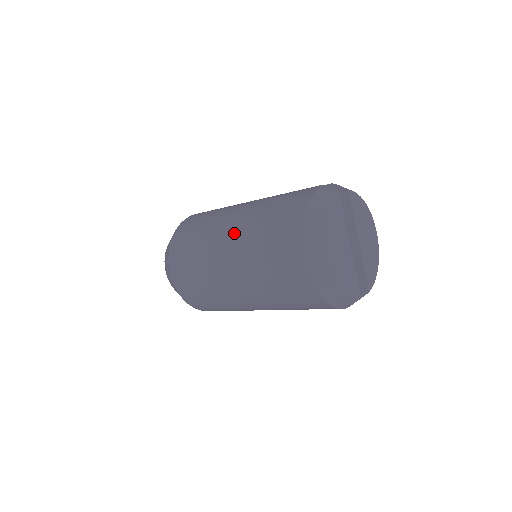
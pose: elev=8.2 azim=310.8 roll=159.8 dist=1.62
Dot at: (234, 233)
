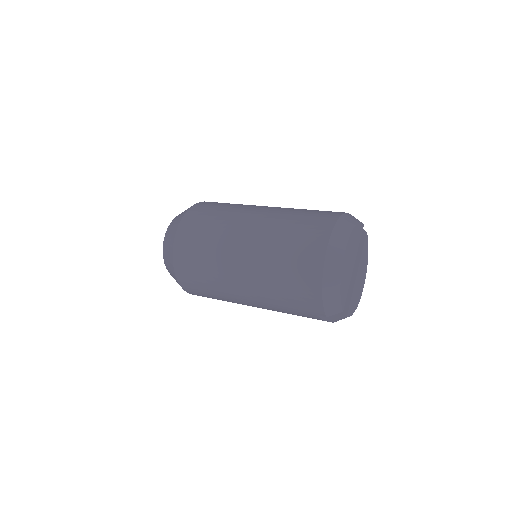
Dot at: (265, 213)
